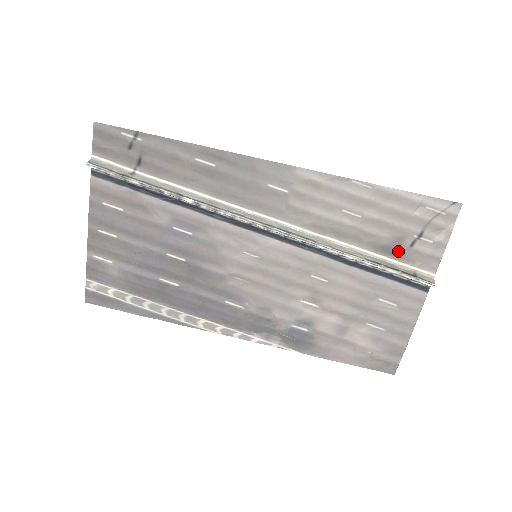
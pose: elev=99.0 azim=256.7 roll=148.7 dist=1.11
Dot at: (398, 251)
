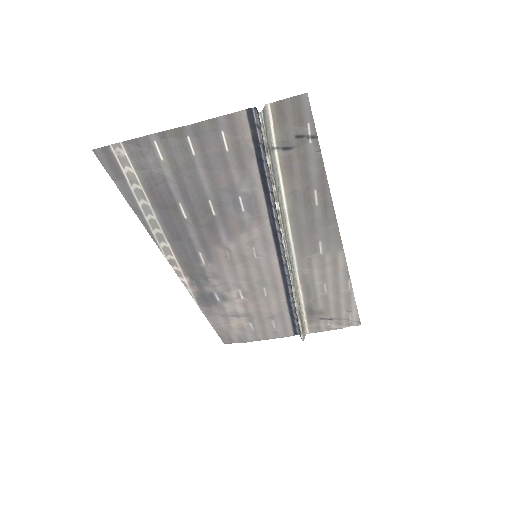
Dot at: (313, 315)
